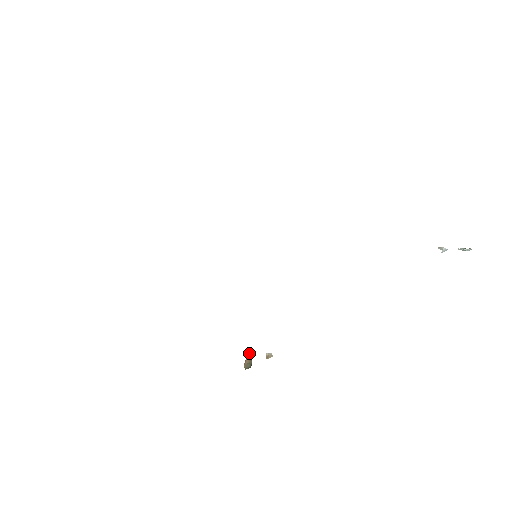
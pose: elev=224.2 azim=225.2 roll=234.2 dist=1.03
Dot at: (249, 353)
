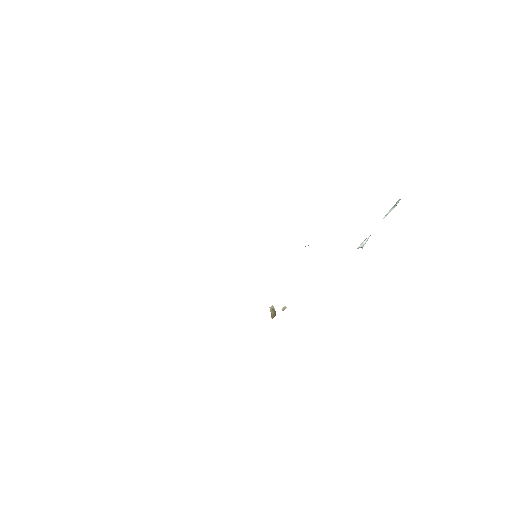
Dot at: (272, 307)
